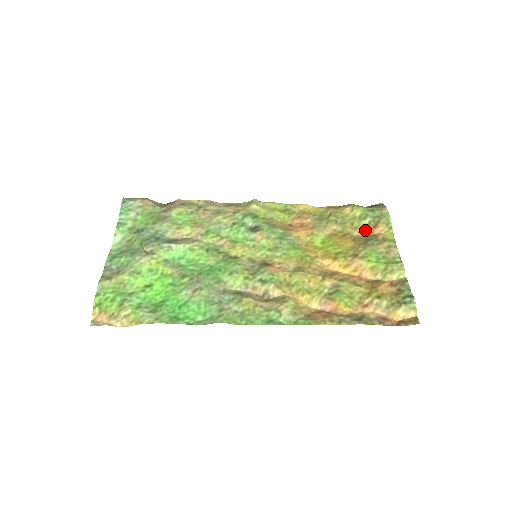
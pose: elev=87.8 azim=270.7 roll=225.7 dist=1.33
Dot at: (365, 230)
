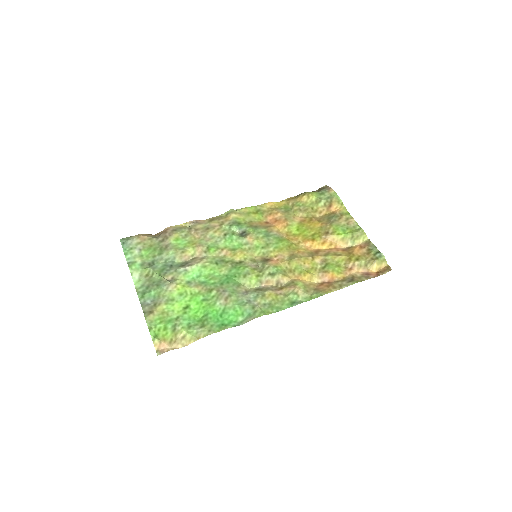
Dot at: (323, 211)
